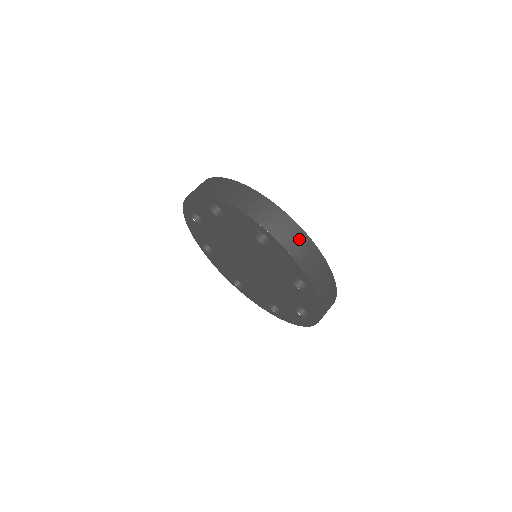
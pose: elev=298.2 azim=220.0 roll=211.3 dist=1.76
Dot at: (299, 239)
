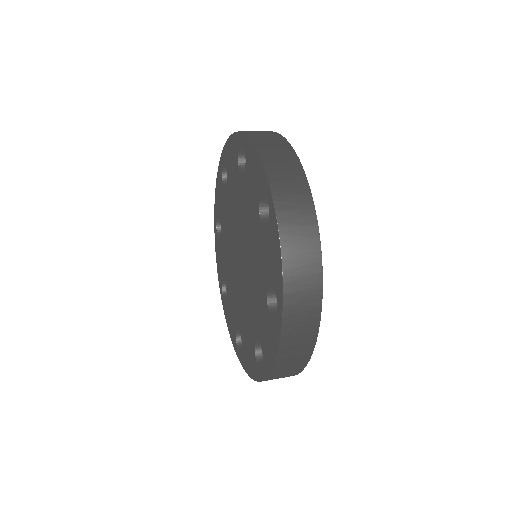
Dot at: occluded
